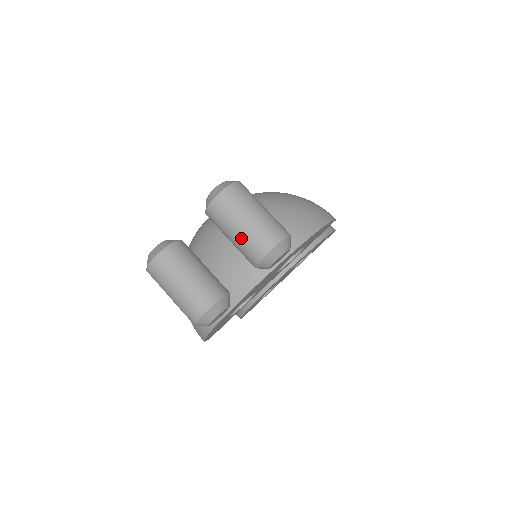
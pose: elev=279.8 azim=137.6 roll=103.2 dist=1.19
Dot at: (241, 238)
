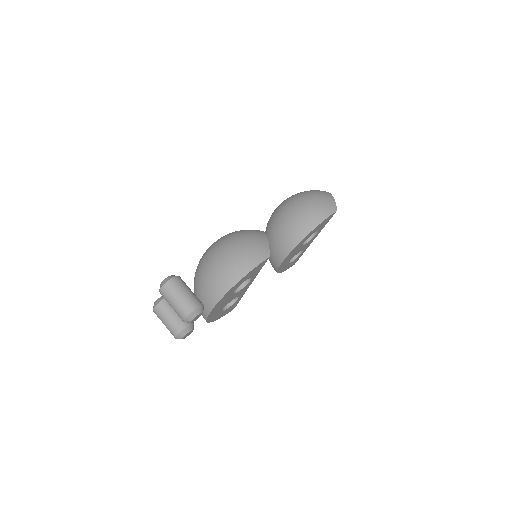
Dot at: occluded
